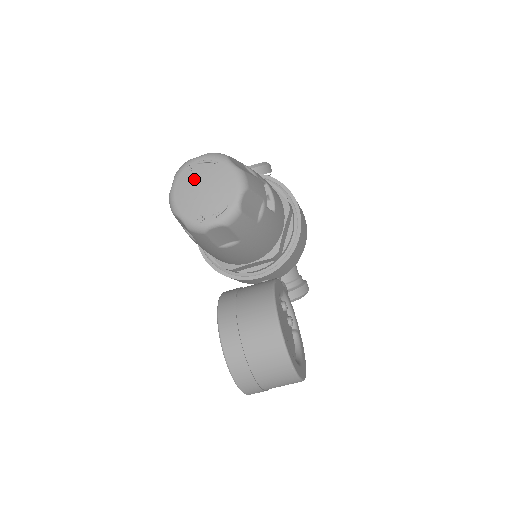
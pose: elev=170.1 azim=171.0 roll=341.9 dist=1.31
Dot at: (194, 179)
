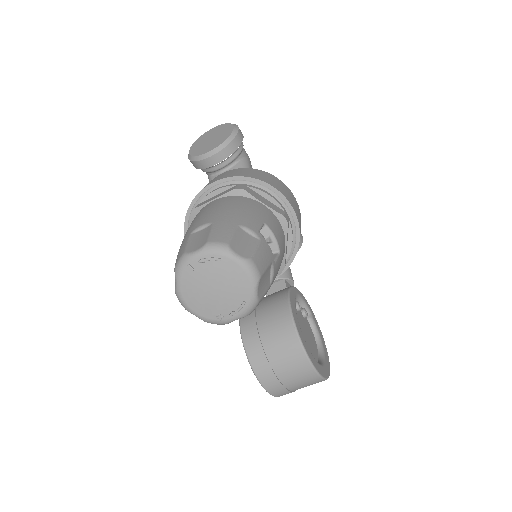
Dot at: (200, 280)
